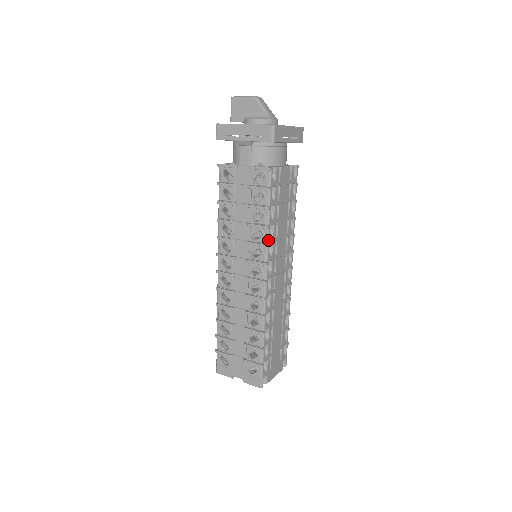
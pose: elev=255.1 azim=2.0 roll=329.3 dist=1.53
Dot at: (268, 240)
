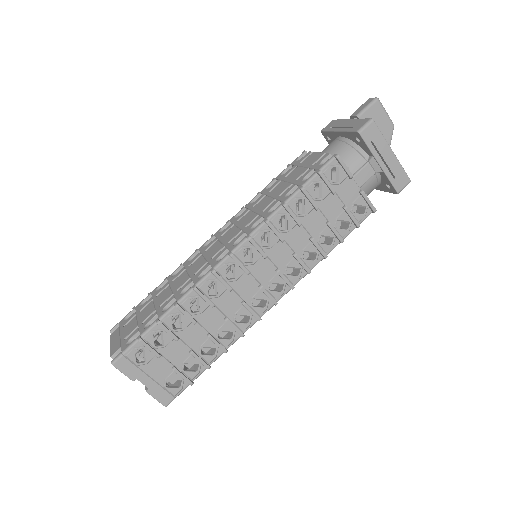
Dot at: (313, 267)
